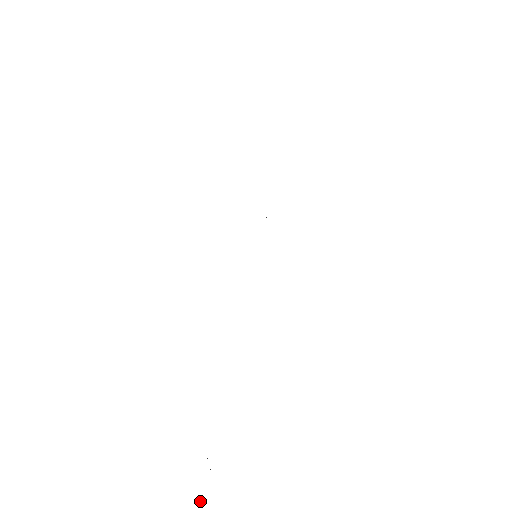
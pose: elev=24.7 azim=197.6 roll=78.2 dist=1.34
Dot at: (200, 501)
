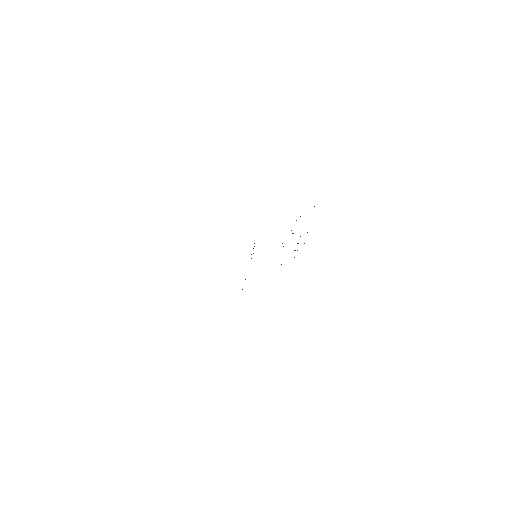
Dot at: occluded
